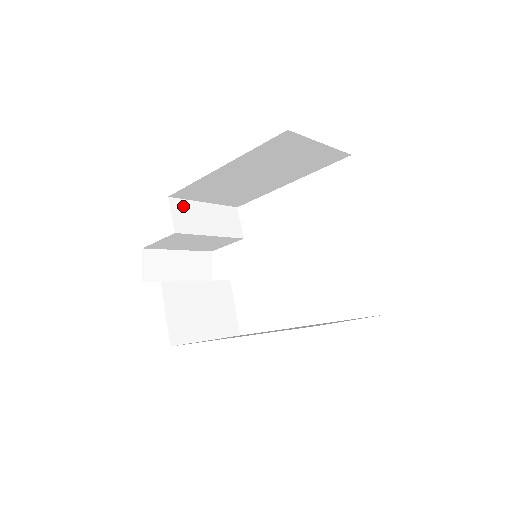
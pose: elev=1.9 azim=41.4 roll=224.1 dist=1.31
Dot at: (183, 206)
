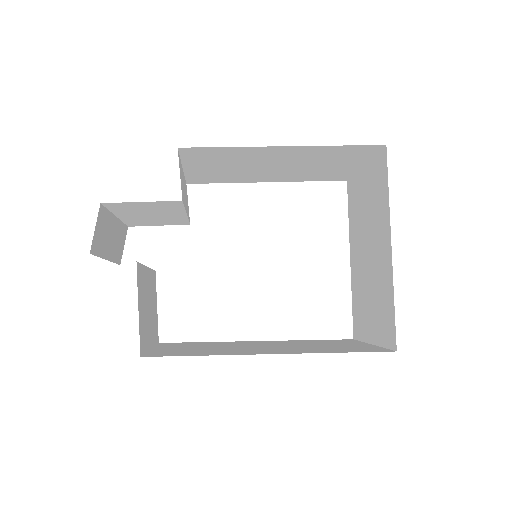
Dot at: (180, 166)
